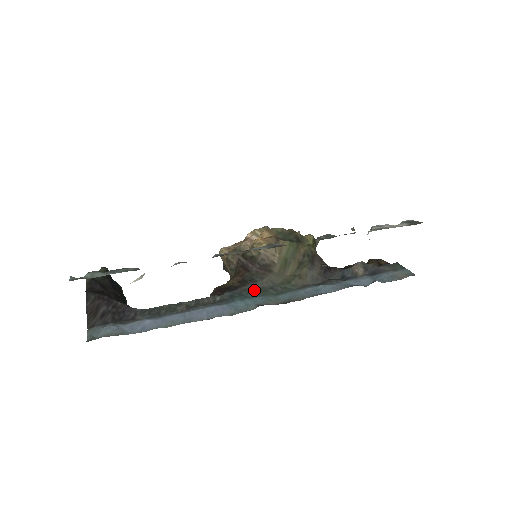
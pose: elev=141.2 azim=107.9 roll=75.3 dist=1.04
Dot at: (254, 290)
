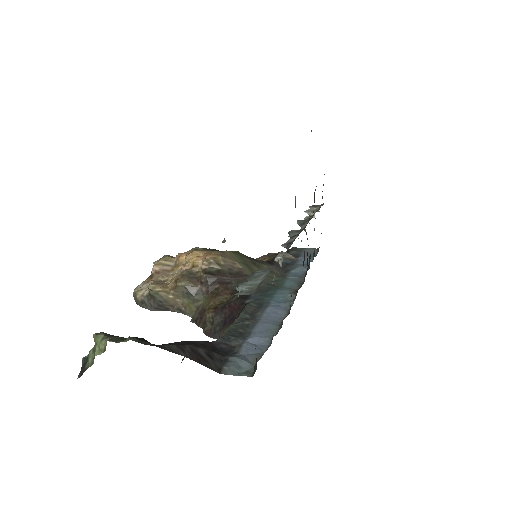
Dot at: (262, 290)
